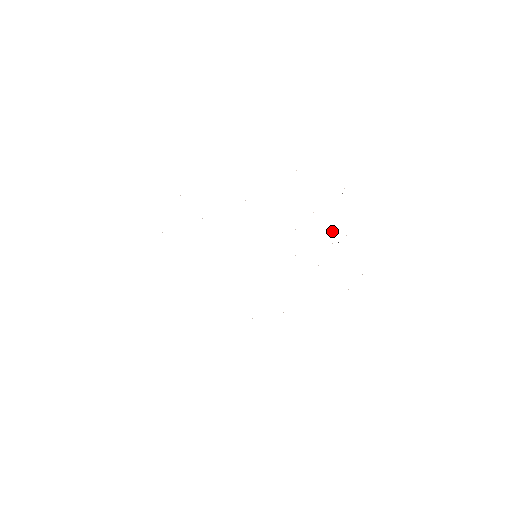
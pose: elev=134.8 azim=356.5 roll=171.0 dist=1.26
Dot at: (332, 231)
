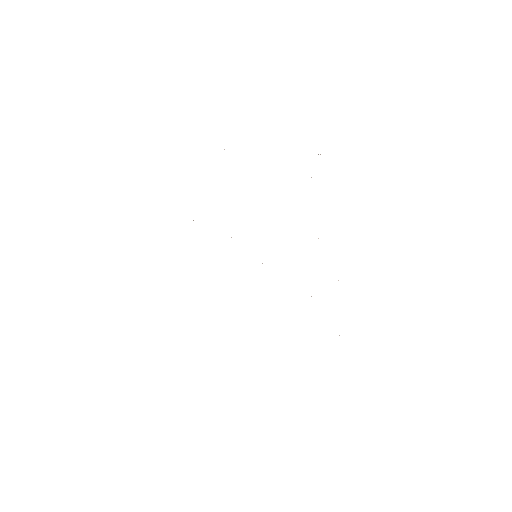
Dot at: occluded
